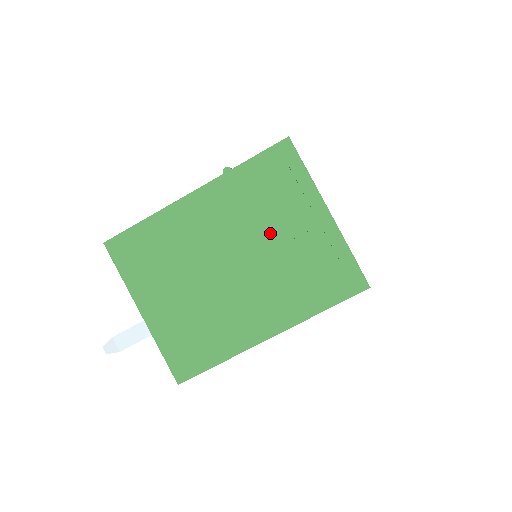
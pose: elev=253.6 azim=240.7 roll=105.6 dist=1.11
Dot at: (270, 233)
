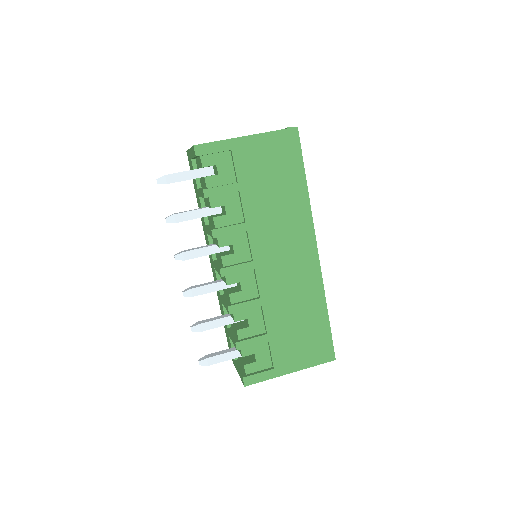
Dot at: occluded
